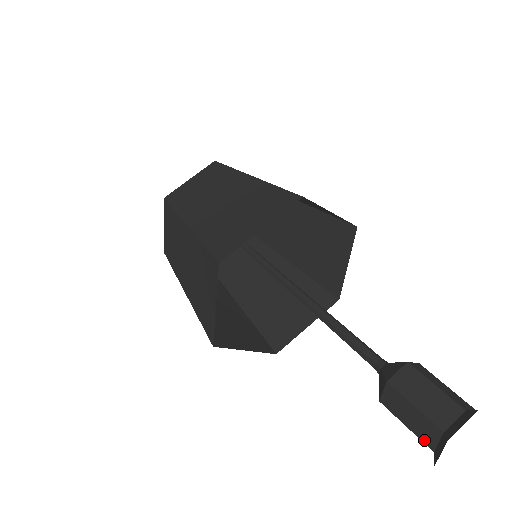
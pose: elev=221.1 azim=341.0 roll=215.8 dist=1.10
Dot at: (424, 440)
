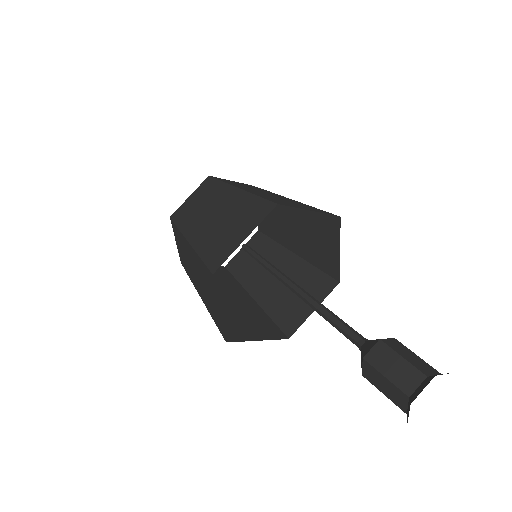
Dot at: (402, 387)
